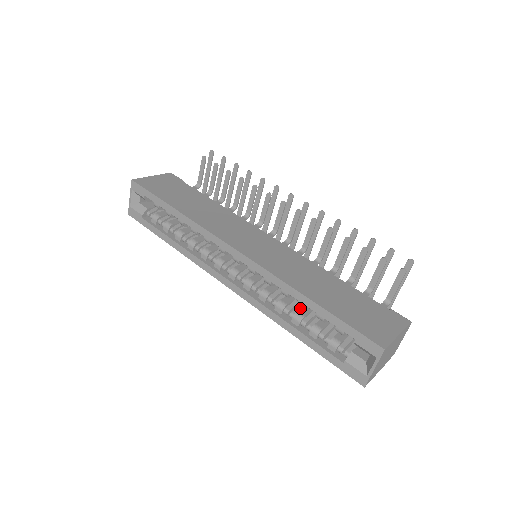
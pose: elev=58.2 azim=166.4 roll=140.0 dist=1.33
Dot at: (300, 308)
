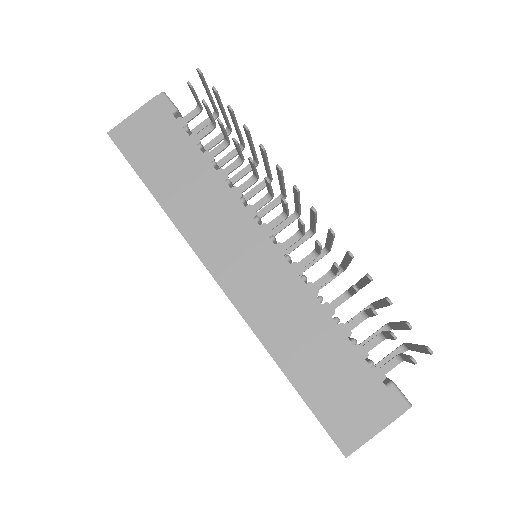
Dot at: occluded
